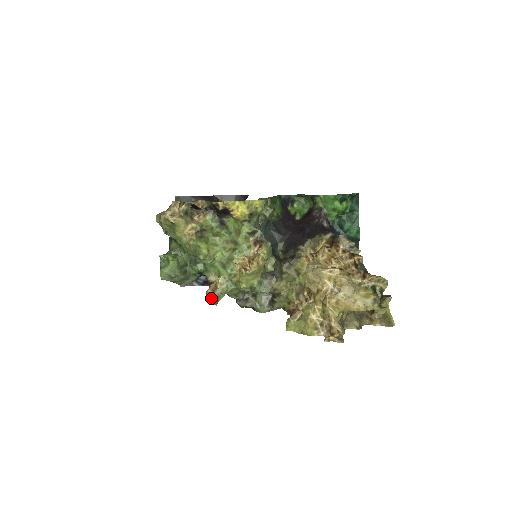
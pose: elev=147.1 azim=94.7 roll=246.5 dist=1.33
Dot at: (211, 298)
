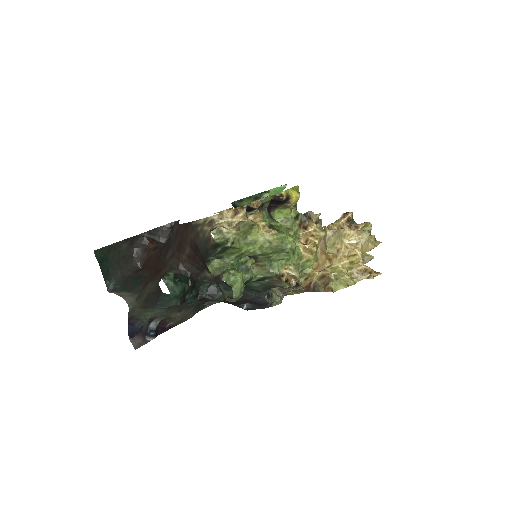
Dot at: (298, 285)
